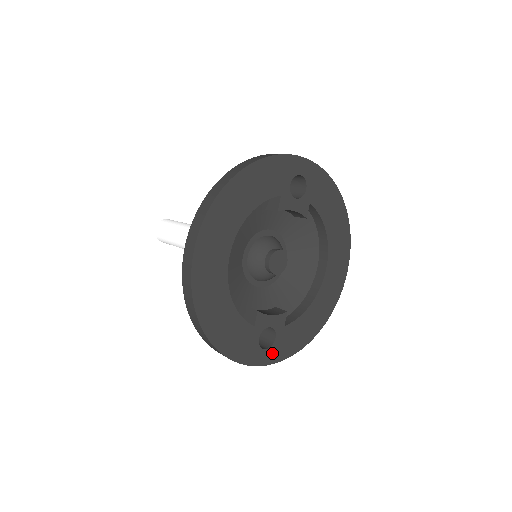
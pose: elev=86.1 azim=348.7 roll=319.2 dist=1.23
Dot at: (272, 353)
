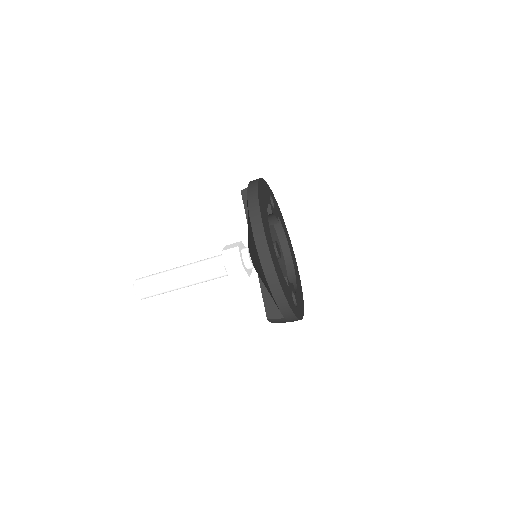
Dot at: (298, 311)
